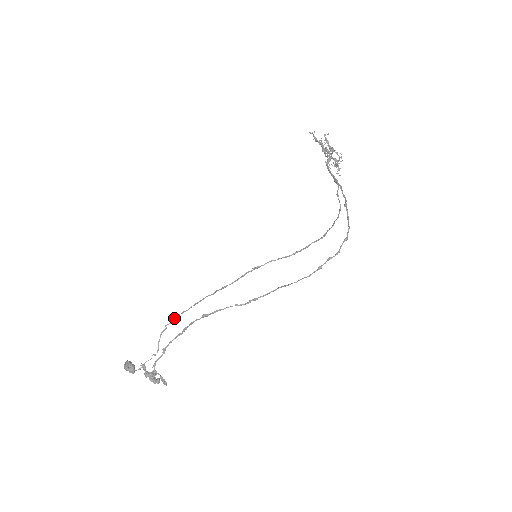
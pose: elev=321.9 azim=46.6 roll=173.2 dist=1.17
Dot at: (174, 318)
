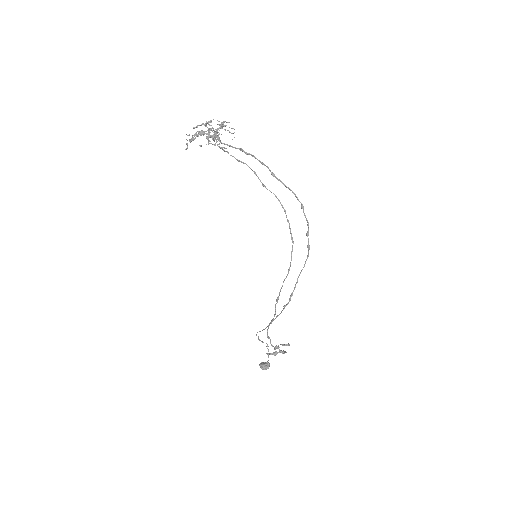
Dot at: occluded
